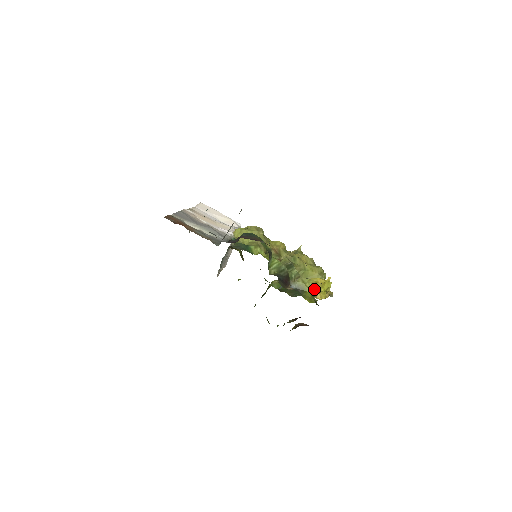
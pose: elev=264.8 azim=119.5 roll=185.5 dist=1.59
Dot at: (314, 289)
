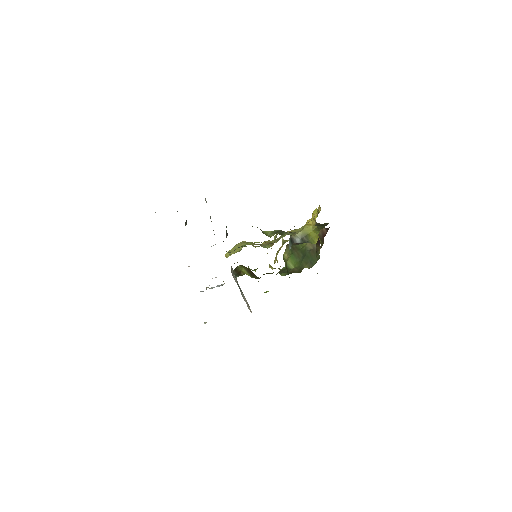
Dot at: (311, 225)
